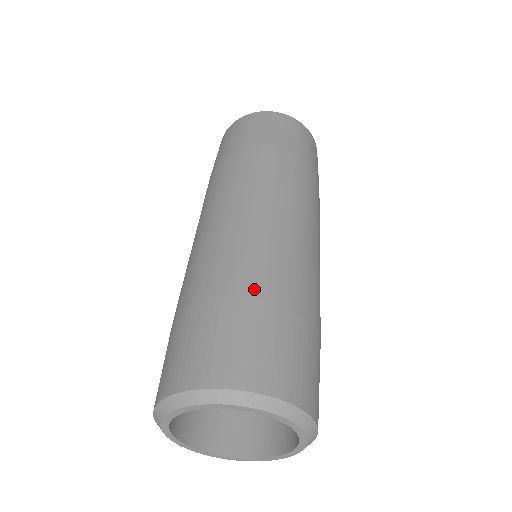
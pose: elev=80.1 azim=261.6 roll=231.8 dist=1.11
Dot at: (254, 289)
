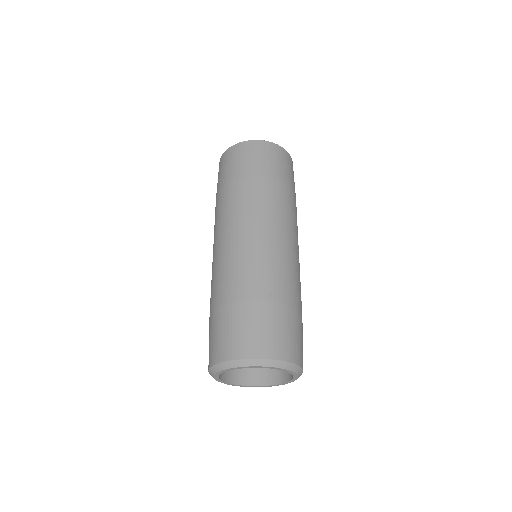
Dot at: (255, 295)
